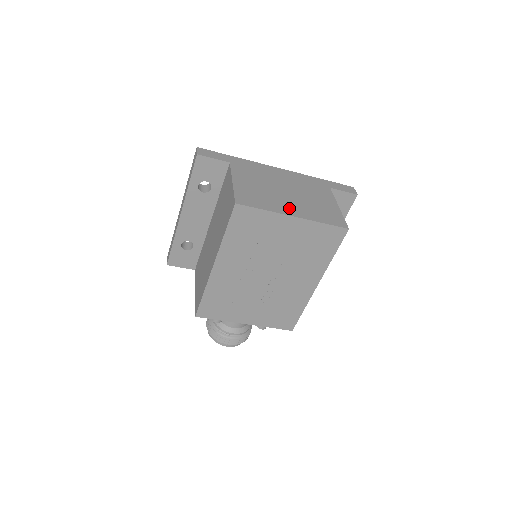
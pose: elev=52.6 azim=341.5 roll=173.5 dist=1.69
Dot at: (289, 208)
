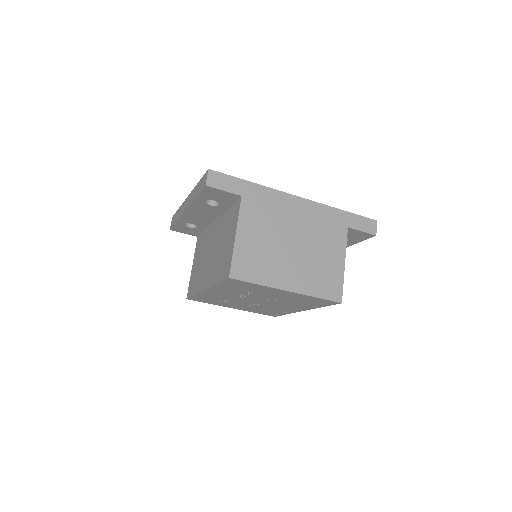
Dot at: (287, 277)
